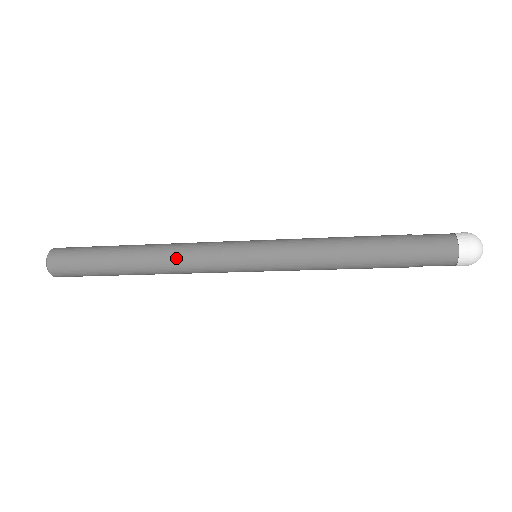
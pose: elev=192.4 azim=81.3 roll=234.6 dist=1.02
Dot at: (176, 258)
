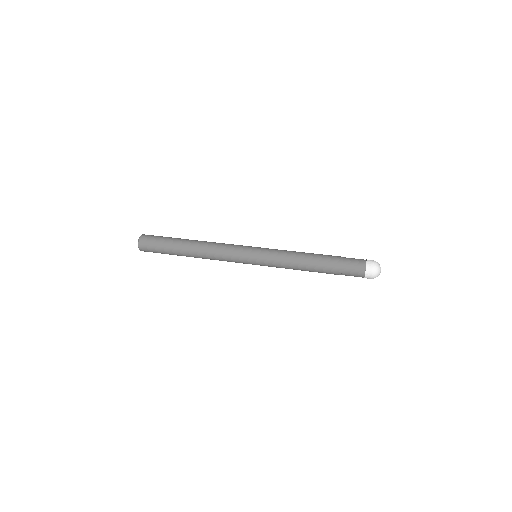
Dot at: occluded
